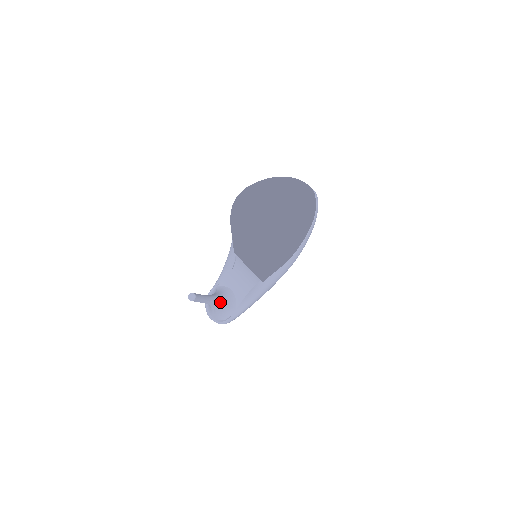
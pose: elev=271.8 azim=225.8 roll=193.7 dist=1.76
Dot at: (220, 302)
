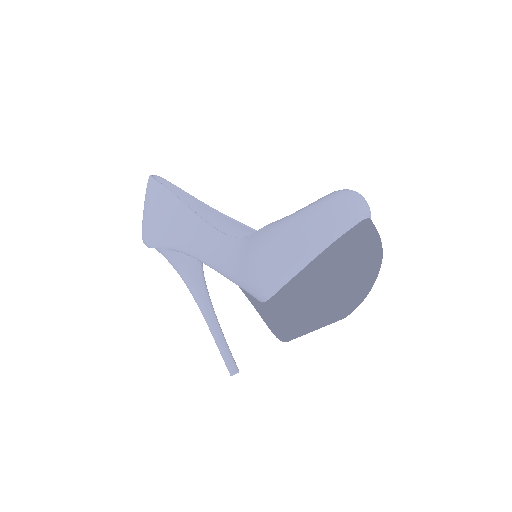
Dot at: (205, 284)
